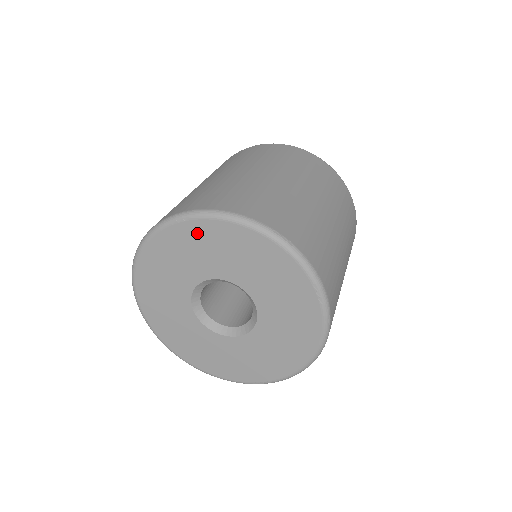
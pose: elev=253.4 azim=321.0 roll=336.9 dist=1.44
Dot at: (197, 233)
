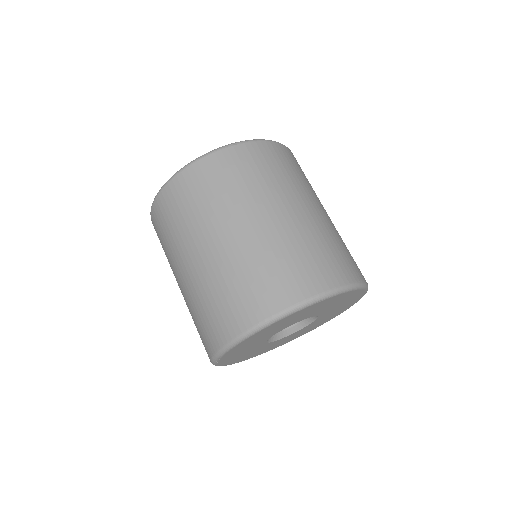
Dot at: (326, 302)
